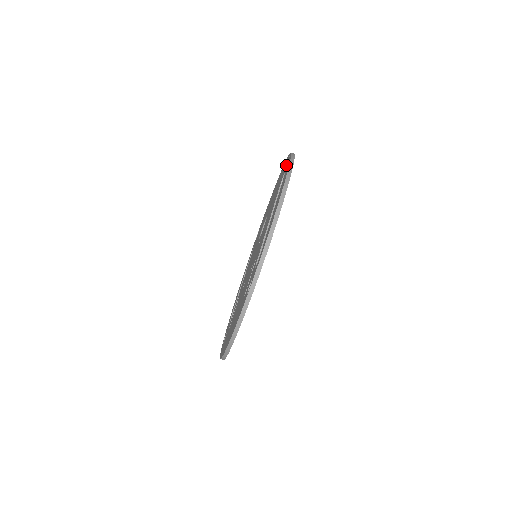
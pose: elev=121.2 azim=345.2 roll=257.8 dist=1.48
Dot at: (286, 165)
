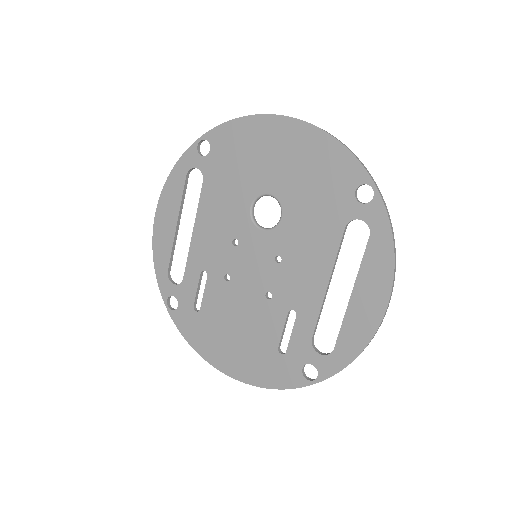
Dot at: (356, 189)
